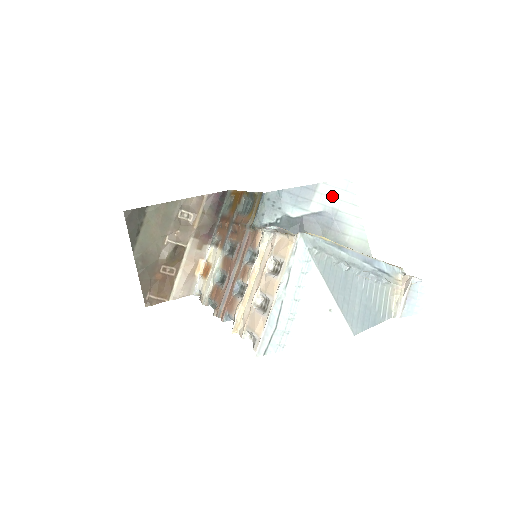
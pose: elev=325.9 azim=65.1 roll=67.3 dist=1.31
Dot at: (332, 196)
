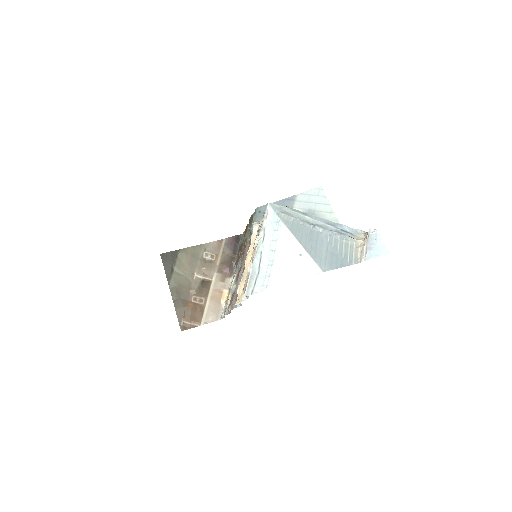
Dot at: (308, 201)
